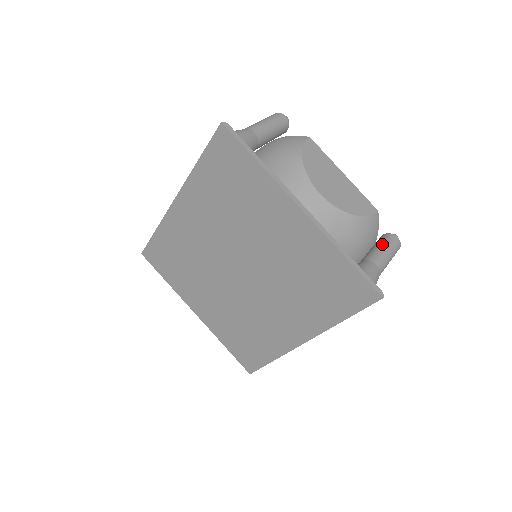
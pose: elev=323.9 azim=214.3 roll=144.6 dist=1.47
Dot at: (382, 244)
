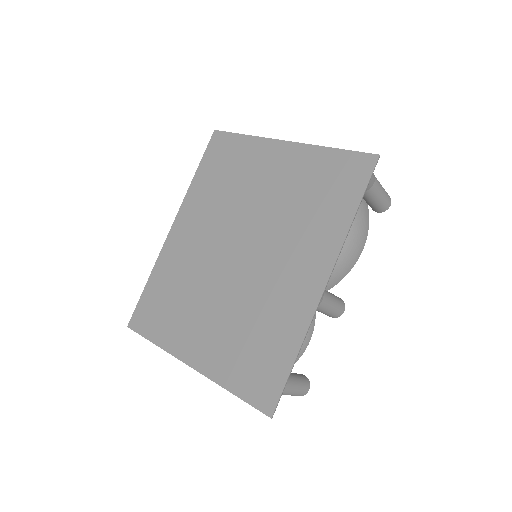
Dot at: occluded
